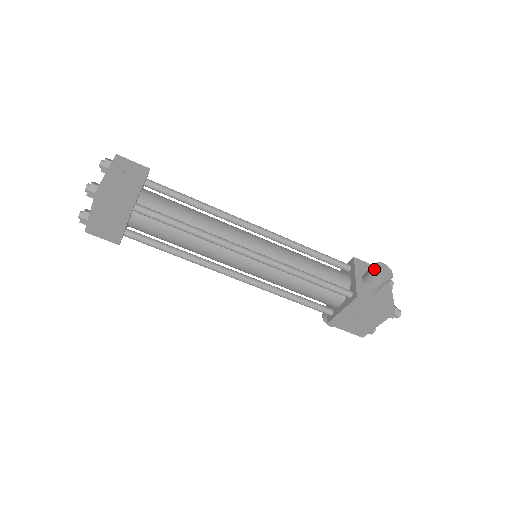
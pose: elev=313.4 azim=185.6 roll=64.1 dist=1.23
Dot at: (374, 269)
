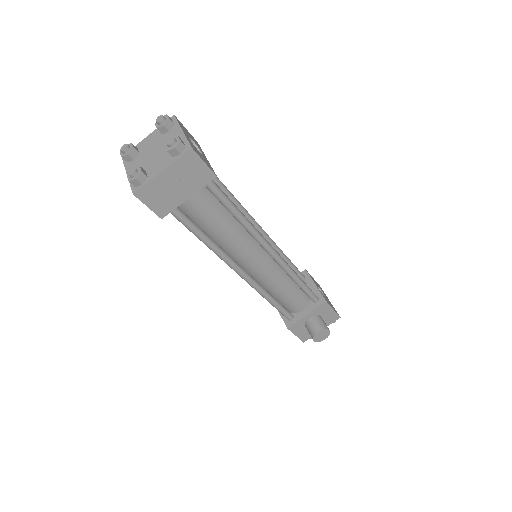
Dot at: (316, 332)
